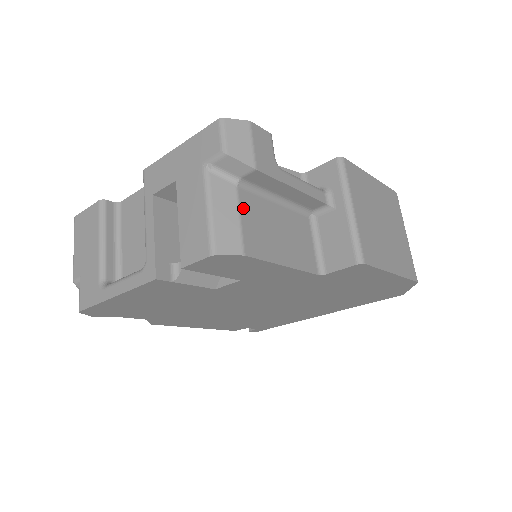
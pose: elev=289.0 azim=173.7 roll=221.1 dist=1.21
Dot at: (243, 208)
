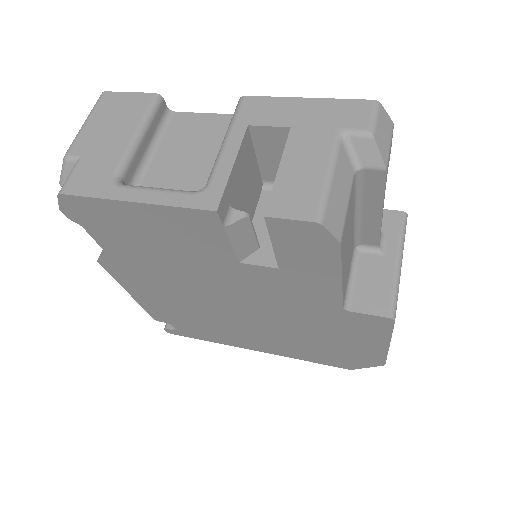
Dot at: (351, 198)
